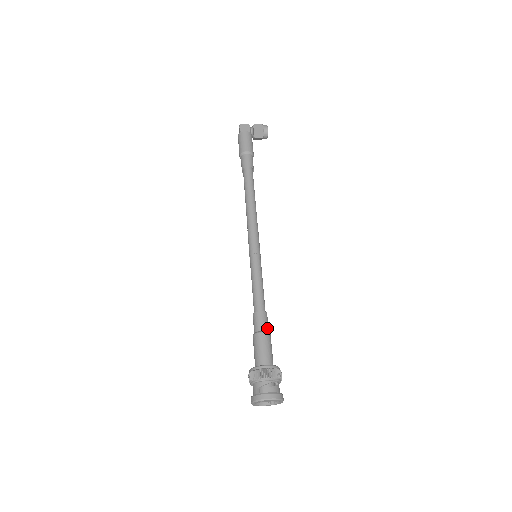
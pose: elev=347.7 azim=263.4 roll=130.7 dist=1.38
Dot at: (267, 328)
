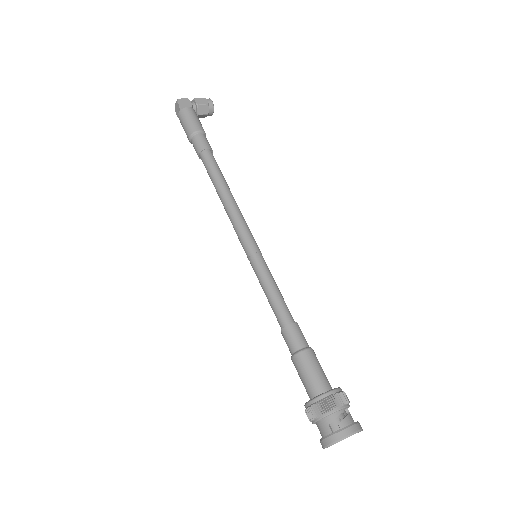
Dot at: (307, 343)
